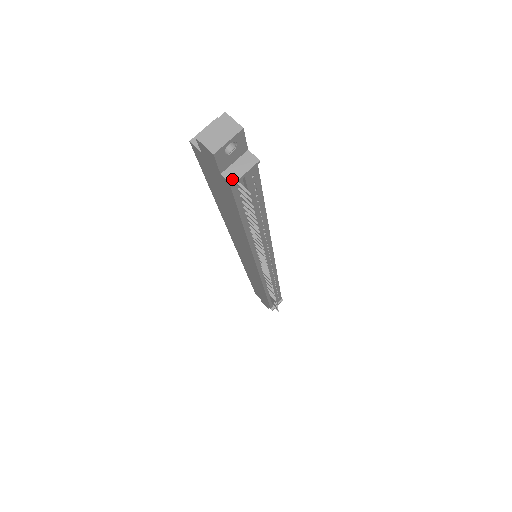
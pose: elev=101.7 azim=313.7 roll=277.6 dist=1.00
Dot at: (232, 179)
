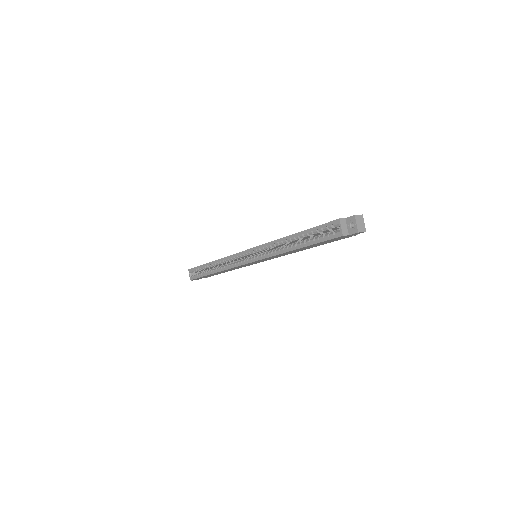
Dot at: occluded
